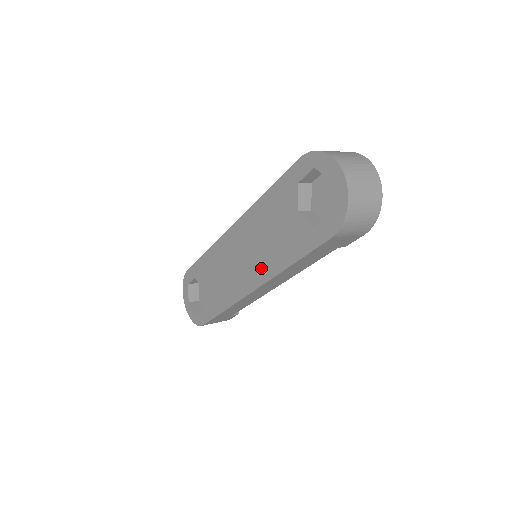
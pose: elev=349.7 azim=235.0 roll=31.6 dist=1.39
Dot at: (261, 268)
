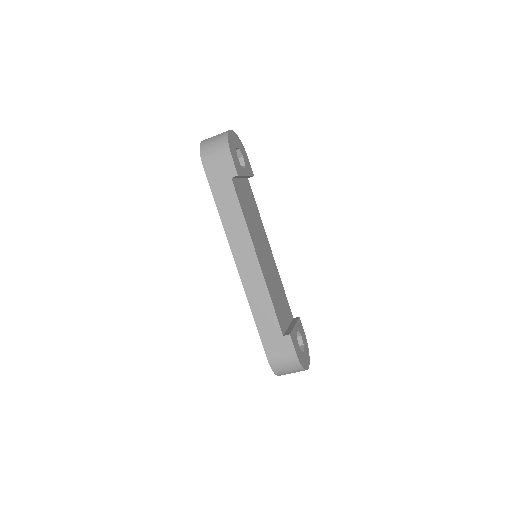
Dot at: occluded
